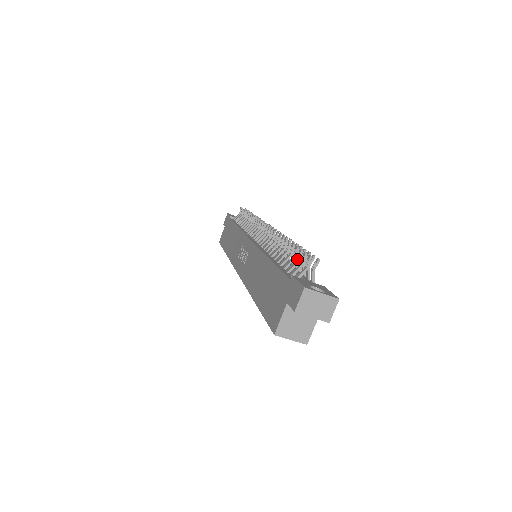
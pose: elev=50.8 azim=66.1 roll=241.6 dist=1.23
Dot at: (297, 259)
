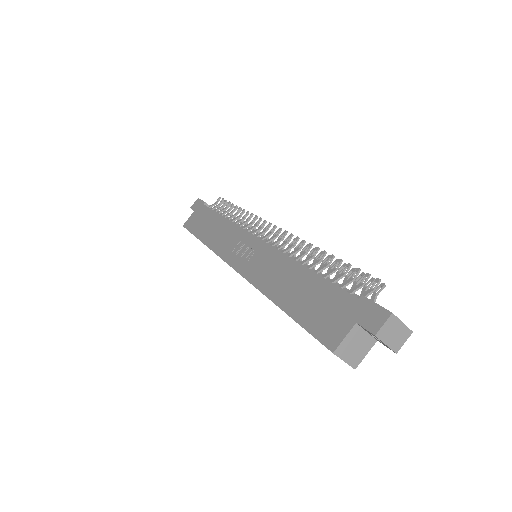
Dot at: (352, 277)
